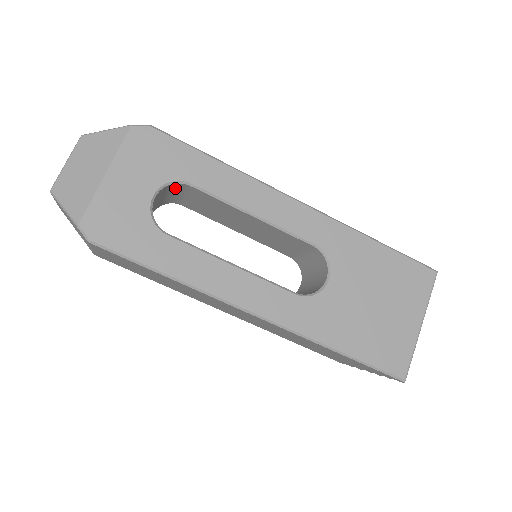
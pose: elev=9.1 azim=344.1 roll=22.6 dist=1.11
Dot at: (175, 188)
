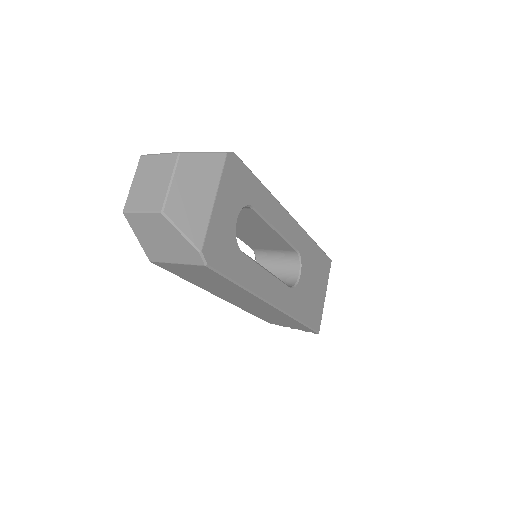
Dot at: occluded
